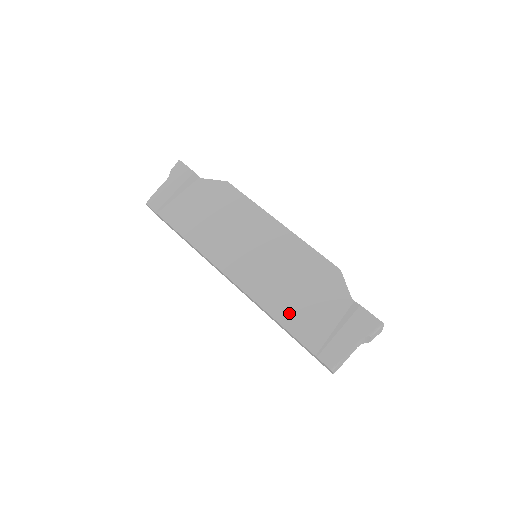
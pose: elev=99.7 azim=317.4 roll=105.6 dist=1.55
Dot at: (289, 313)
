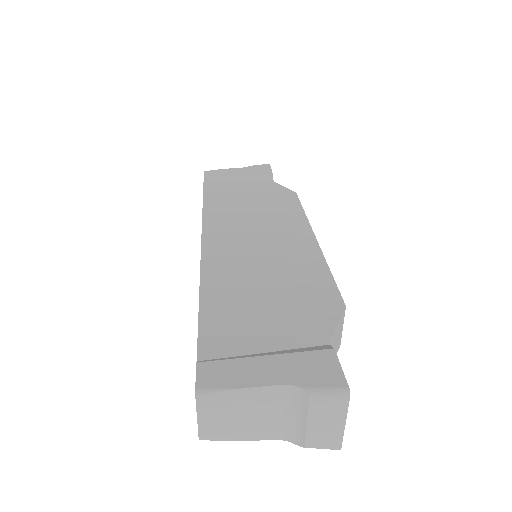
Dot at: (225, 301)
